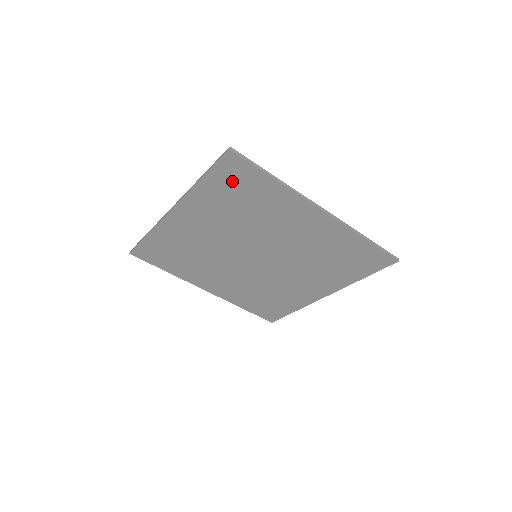
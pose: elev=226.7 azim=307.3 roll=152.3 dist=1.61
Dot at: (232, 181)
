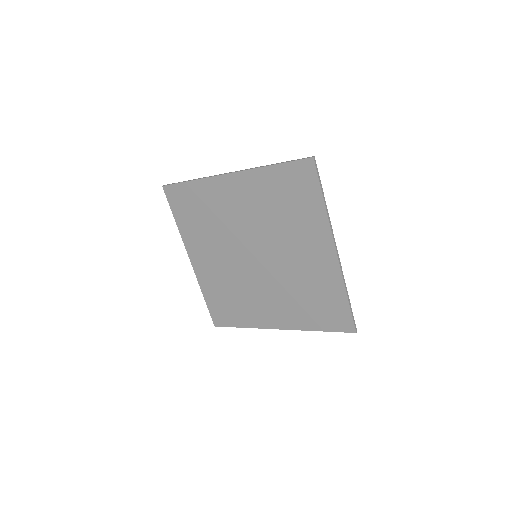
Dot at: (294, 182)
